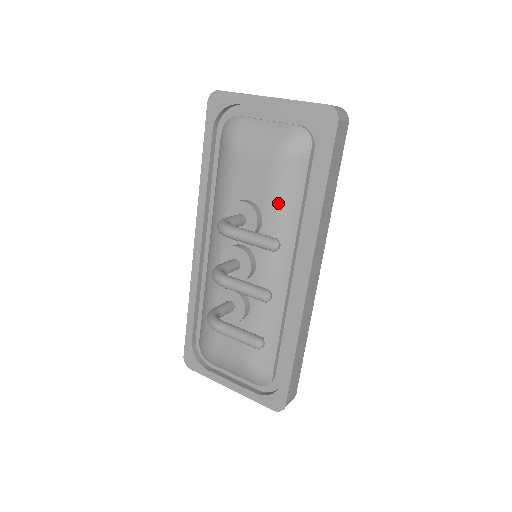
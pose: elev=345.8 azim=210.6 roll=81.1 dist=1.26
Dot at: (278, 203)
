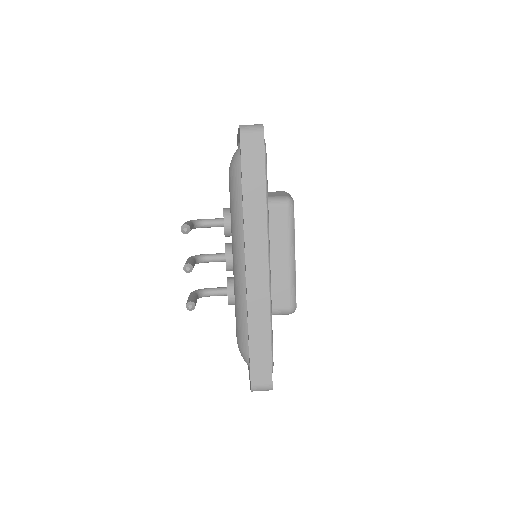
Dot at: (232, 206)
